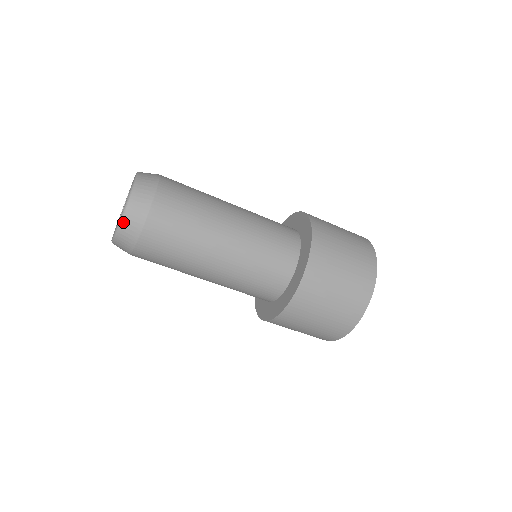
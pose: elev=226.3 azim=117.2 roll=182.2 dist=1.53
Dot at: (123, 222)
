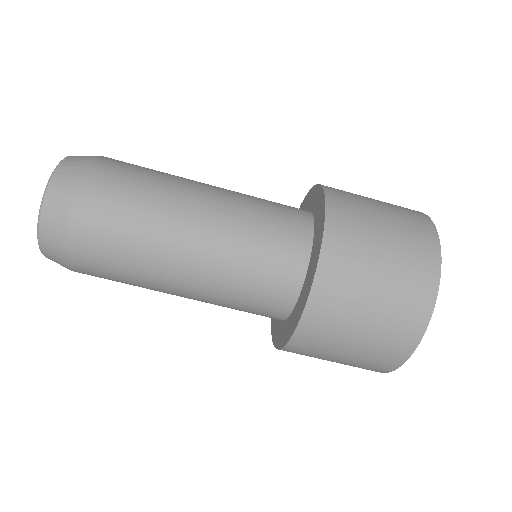
Dot at: (44, 205)
